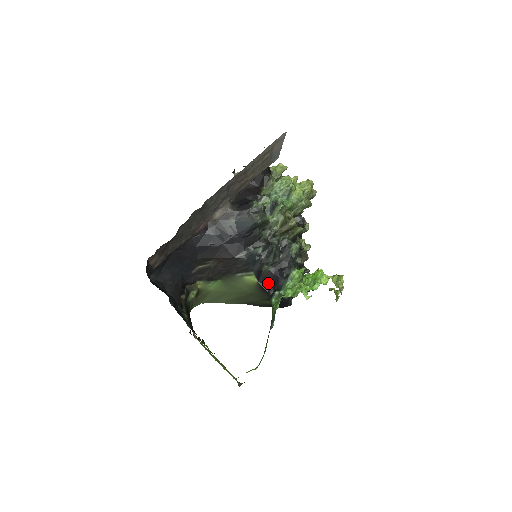
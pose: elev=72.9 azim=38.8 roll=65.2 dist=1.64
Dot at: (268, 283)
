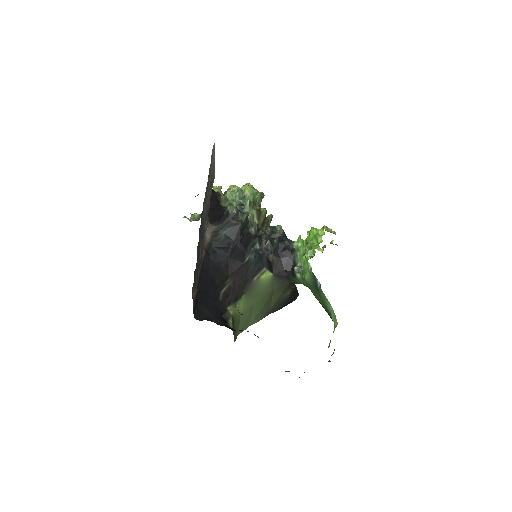
Dot at: (281, 269)
